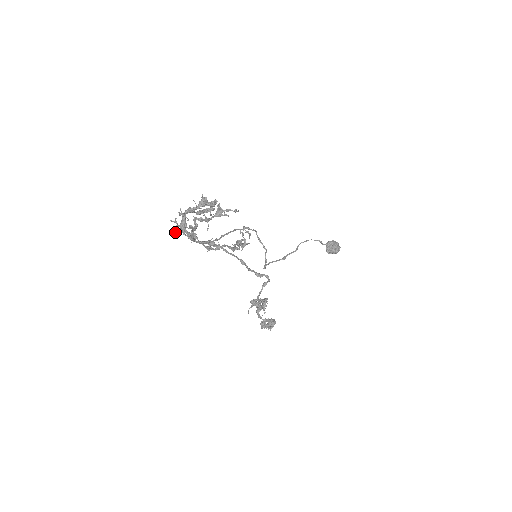
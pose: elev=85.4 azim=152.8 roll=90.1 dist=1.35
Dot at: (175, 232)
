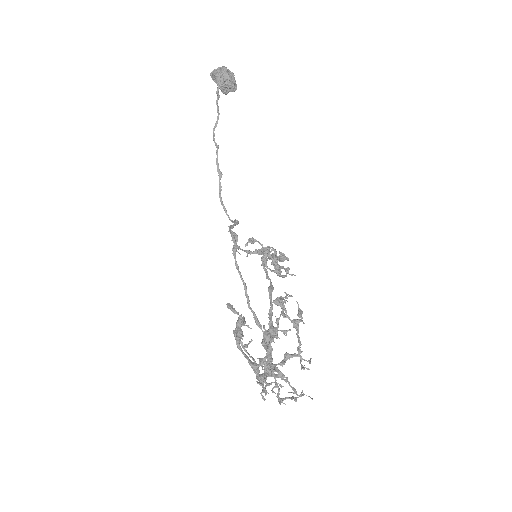
Dot at: occluded
